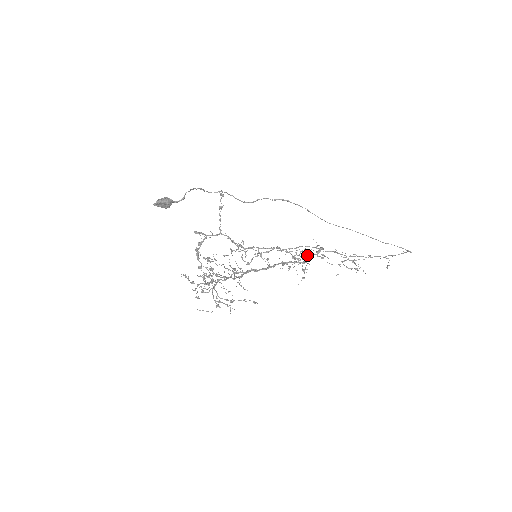
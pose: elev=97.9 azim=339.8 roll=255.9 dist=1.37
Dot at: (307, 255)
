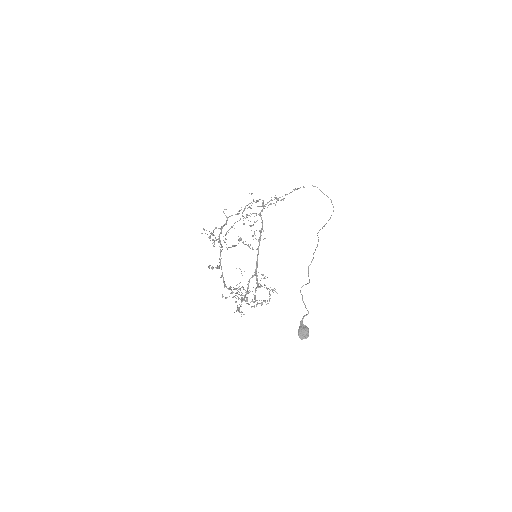
Dot at: (256, 213)
